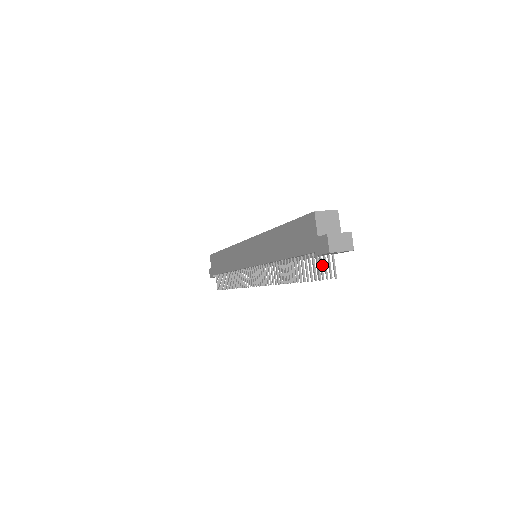
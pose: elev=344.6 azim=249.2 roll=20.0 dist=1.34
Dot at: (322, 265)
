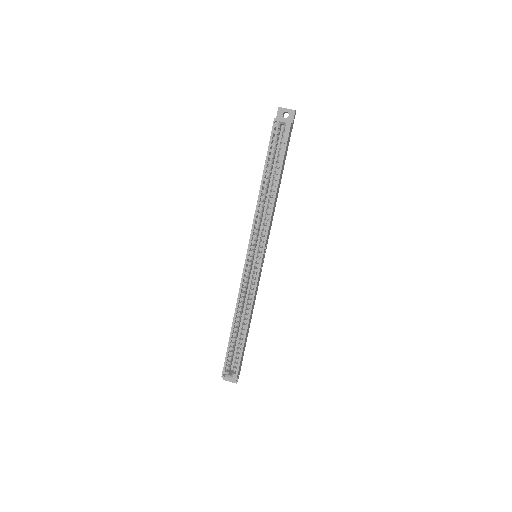
Dot at: occluded
